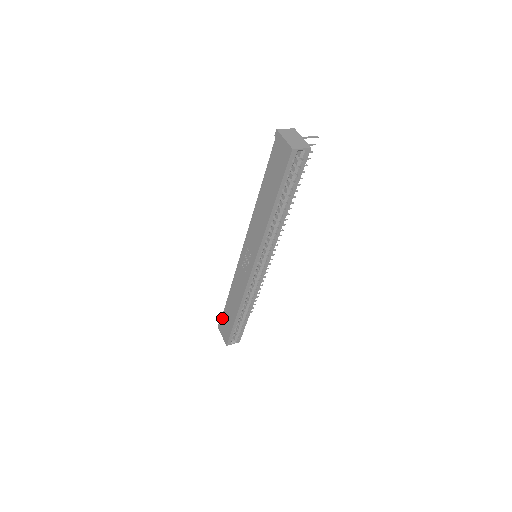
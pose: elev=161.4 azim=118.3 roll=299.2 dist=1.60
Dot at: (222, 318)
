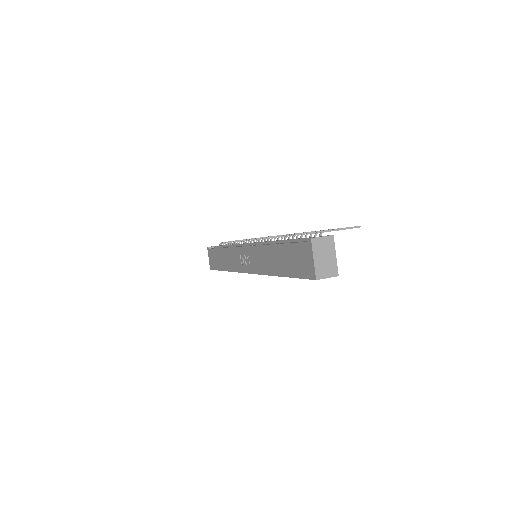
Dot at: (212, 250)
